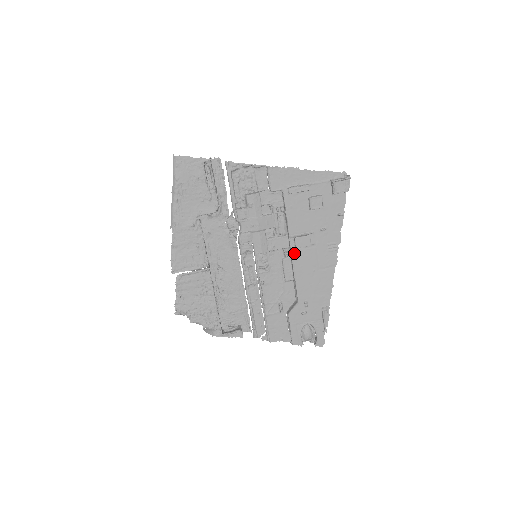
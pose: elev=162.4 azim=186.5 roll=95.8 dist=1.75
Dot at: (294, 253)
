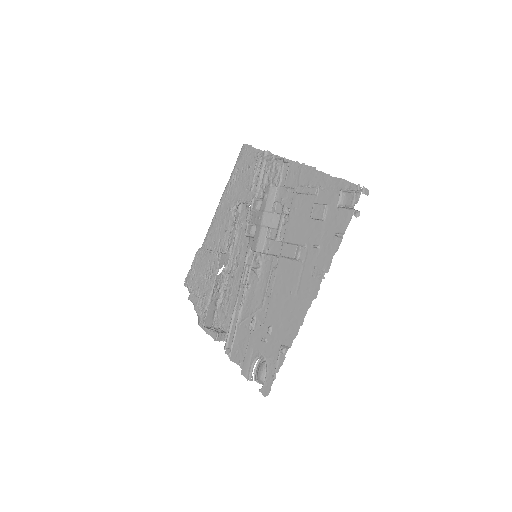
Dot at: (280, 263)
